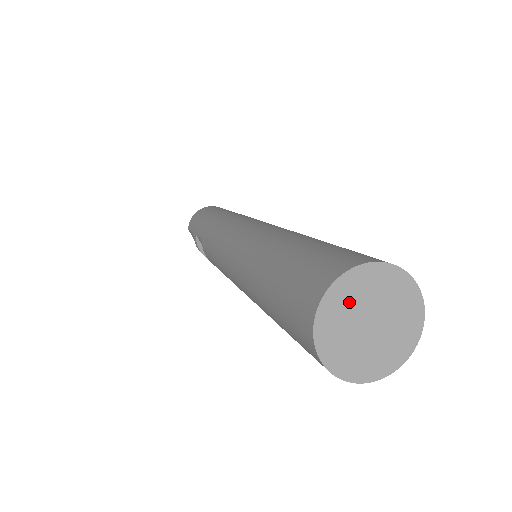
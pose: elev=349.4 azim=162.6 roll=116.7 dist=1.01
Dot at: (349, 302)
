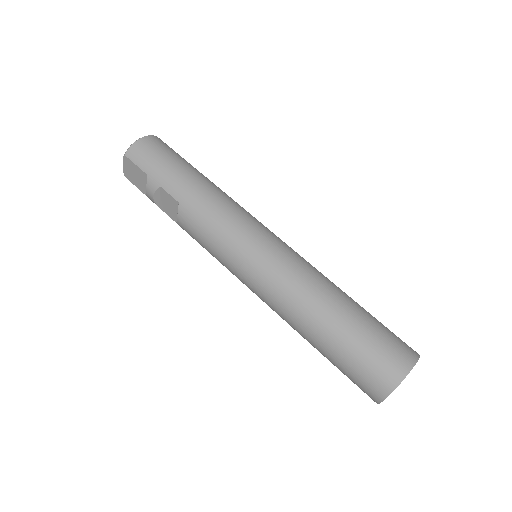
Dot at: occluded
